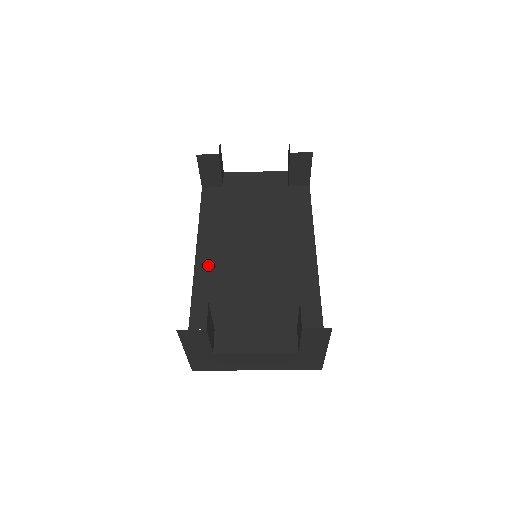
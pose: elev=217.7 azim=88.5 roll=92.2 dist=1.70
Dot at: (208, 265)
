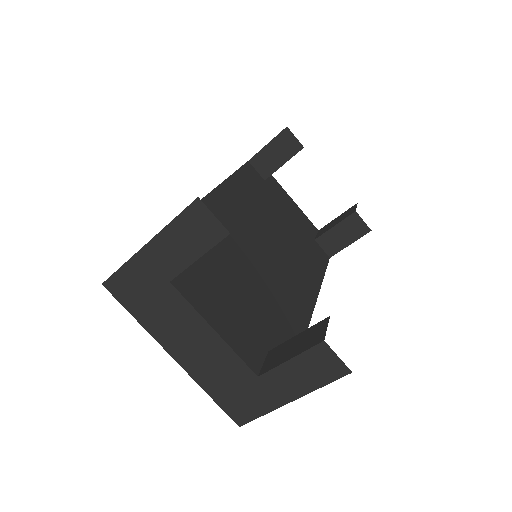
Dot at: (218, 210)
